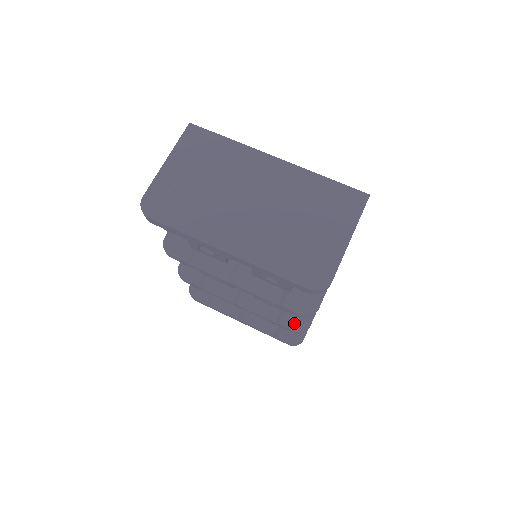
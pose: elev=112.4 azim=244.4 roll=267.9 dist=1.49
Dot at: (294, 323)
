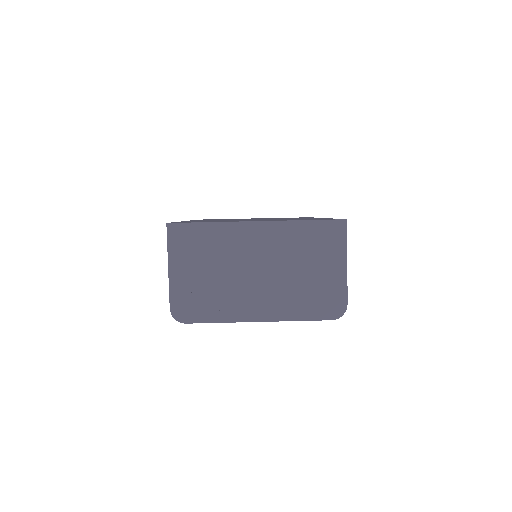
Dot at: occluded
